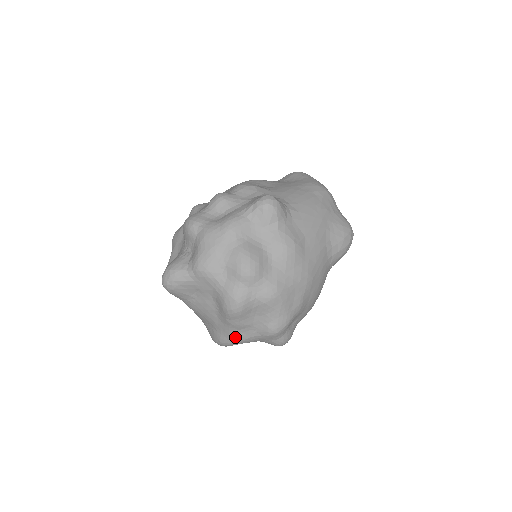
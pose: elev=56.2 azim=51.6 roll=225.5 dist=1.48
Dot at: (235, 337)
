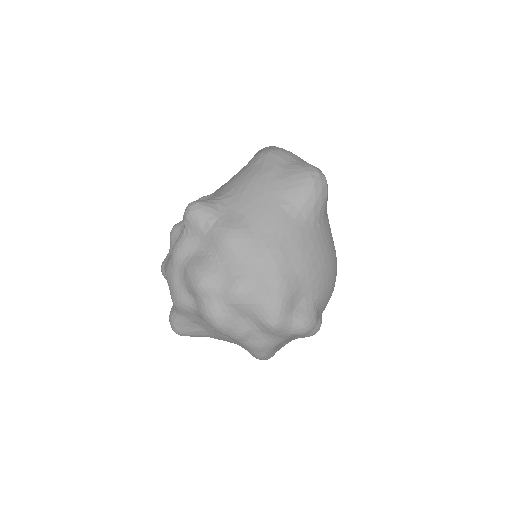
Dot at: (254, 348)
